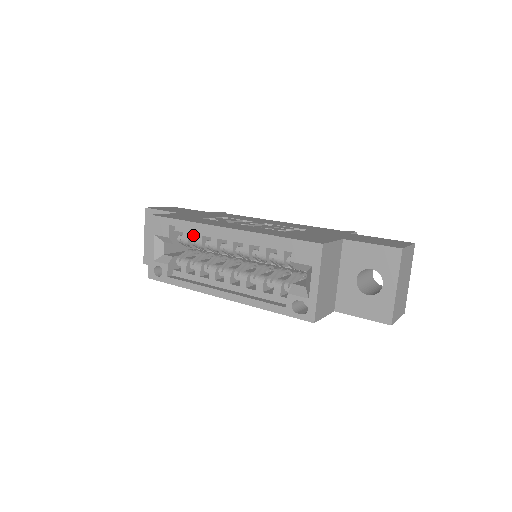
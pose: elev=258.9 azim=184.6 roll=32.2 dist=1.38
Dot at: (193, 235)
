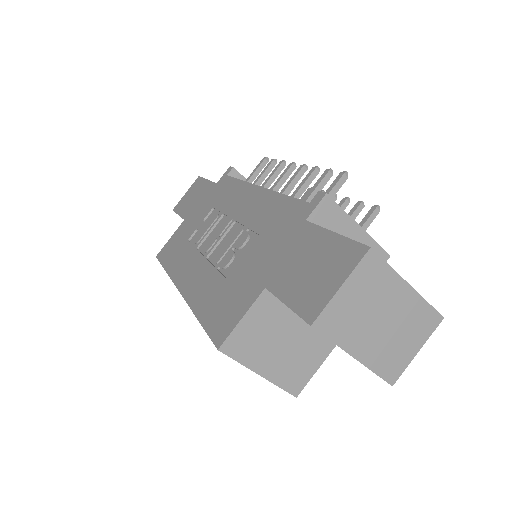
Dot at: occluded
